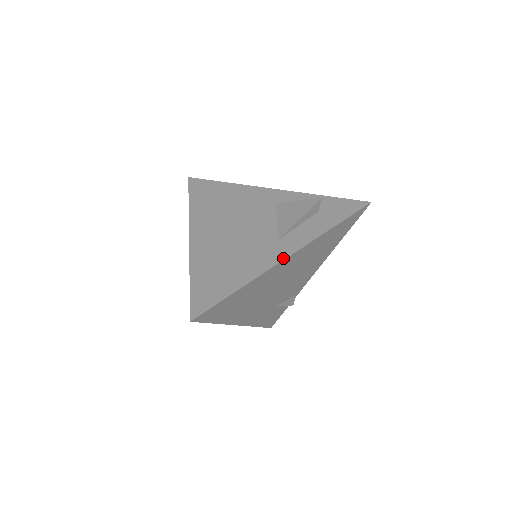
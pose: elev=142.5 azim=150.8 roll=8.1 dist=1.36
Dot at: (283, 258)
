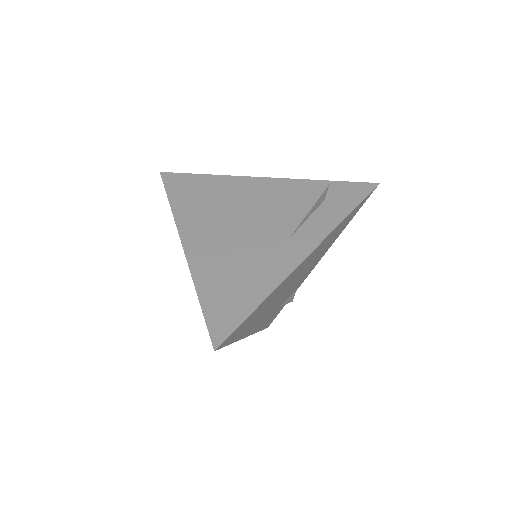
Dot at: (302, 259)
